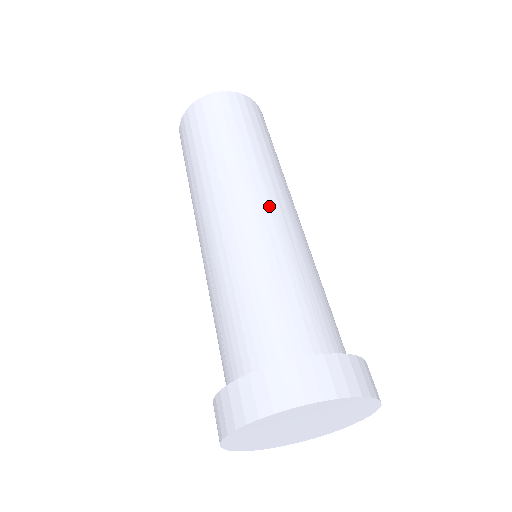
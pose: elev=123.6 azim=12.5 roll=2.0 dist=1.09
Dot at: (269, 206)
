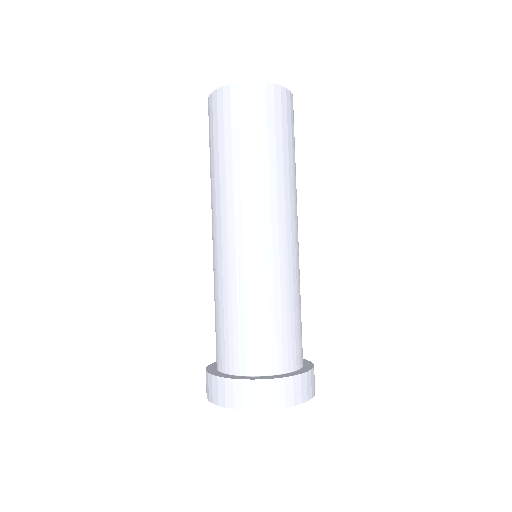
Dot at: (242, 238)
